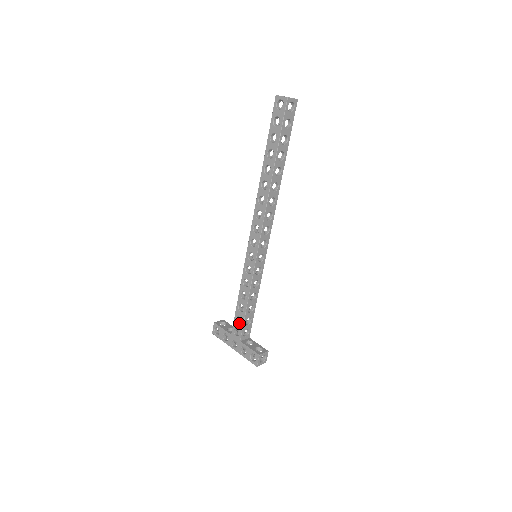
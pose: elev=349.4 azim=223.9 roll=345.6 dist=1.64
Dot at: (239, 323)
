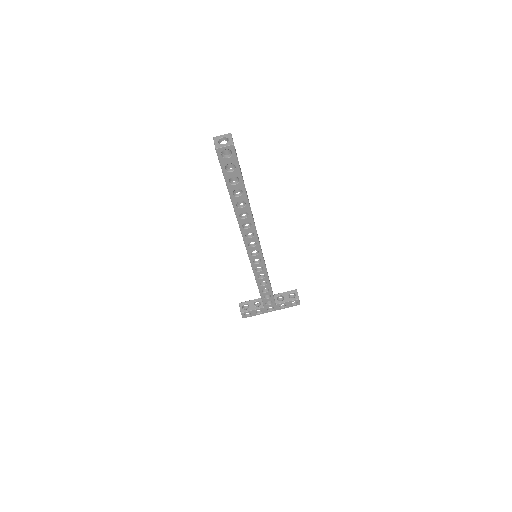
Dot at: (268, 298)
